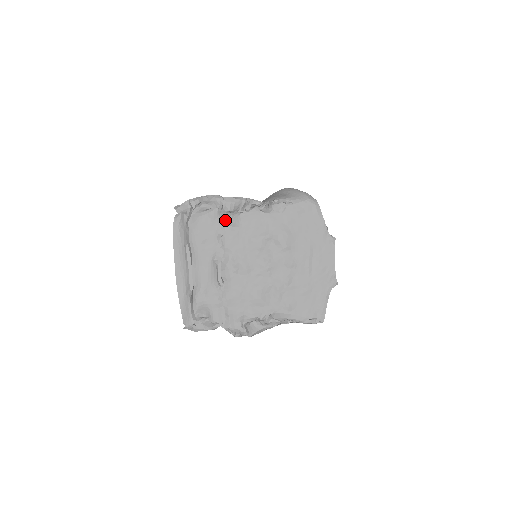
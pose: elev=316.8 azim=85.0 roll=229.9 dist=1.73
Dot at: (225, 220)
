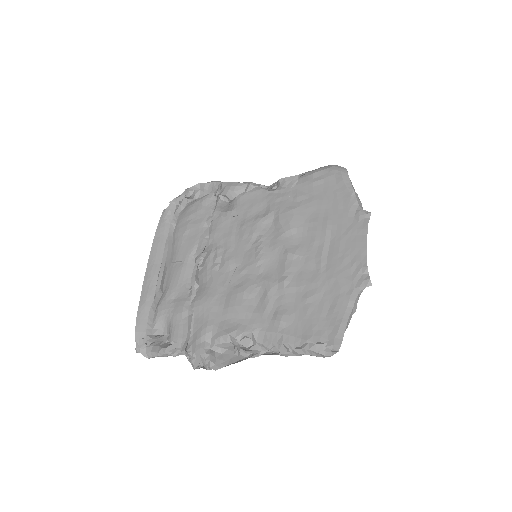
Dot at: (219, 207)
